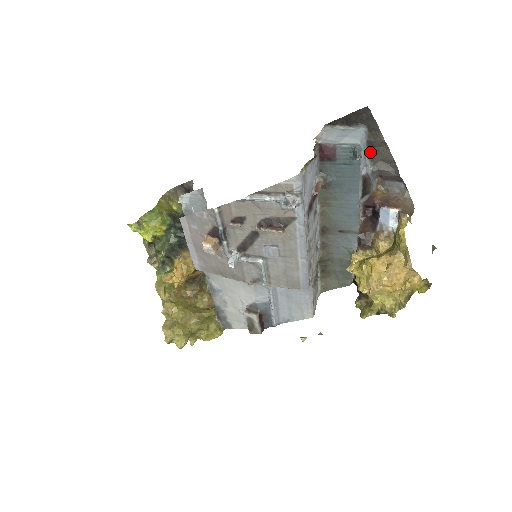
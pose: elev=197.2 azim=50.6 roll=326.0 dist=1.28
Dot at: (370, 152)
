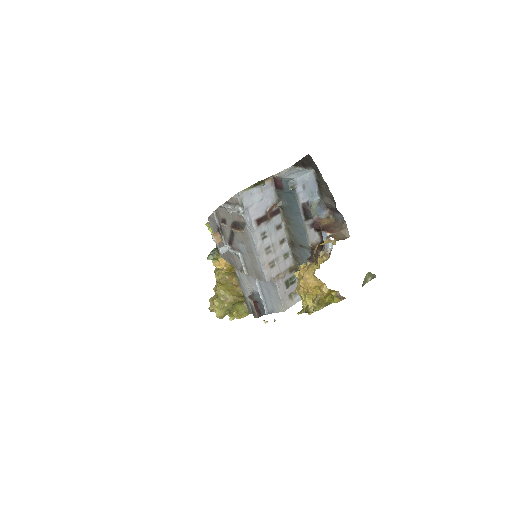
Dot at: (319, 188)
